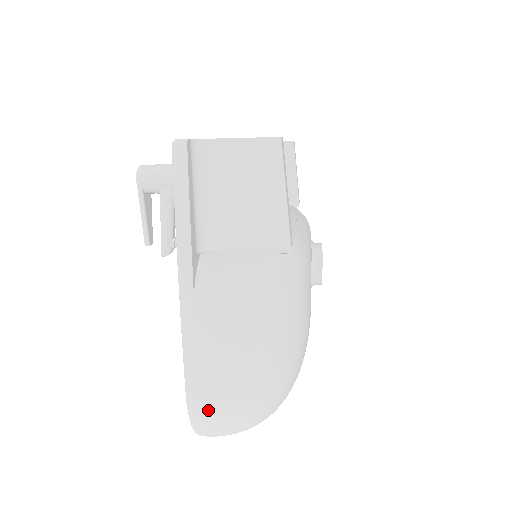
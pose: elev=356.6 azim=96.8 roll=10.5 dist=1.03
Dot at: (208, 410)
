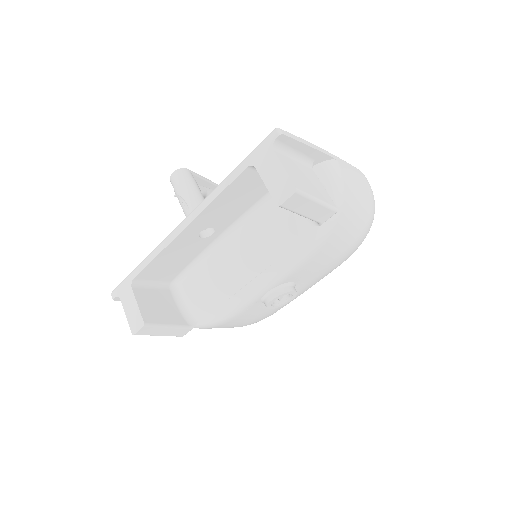
Dot at: occluded
